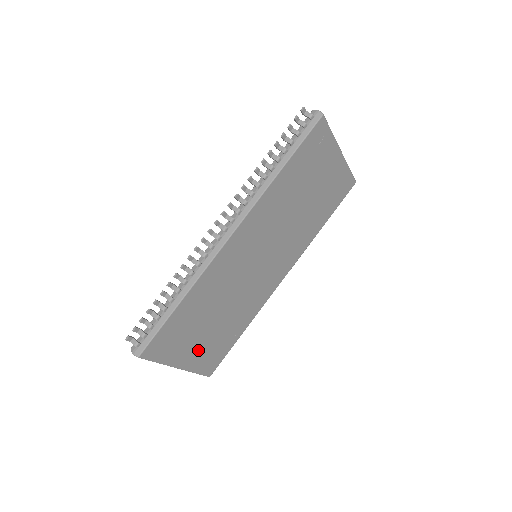
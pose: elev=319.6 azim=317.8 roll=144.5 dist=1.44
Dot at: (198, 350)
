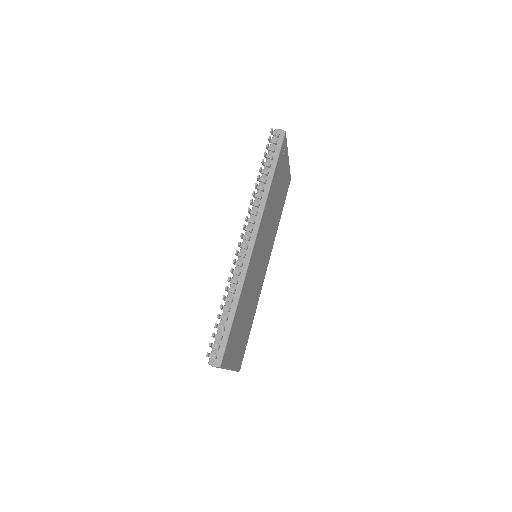
Dot at: (238, 349)
